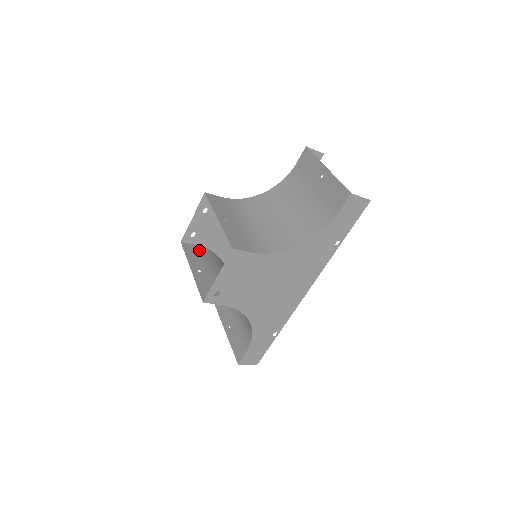
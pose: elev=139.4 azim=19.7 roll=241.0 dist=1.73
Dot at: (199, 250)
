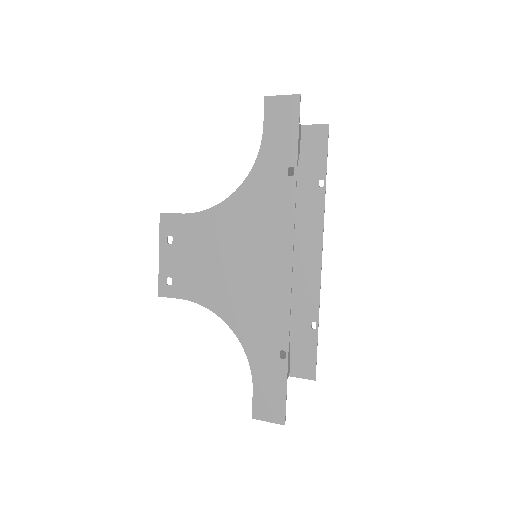
Dot at: occluded
